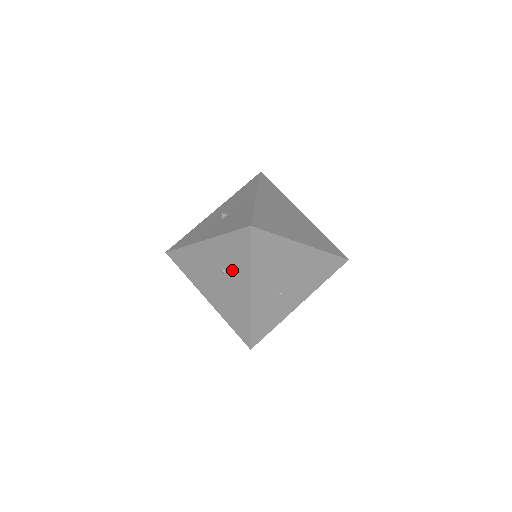
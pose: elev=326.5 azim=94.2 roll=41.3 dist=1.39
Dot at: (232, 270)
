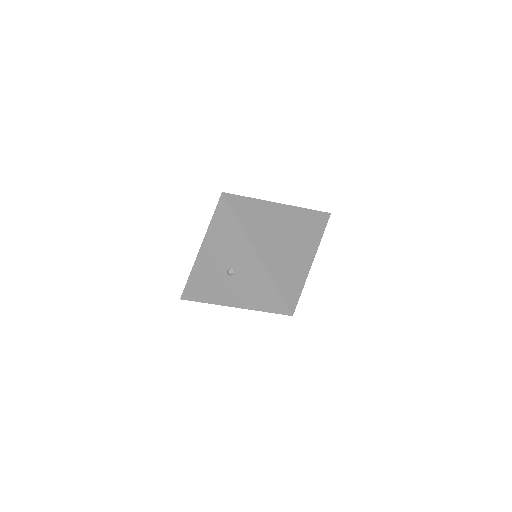
Dot at: occluded
